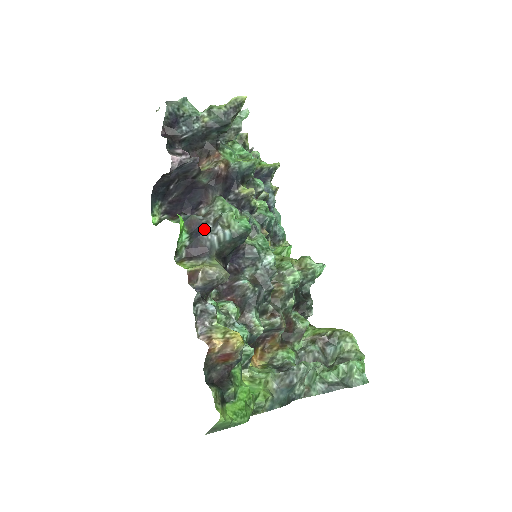
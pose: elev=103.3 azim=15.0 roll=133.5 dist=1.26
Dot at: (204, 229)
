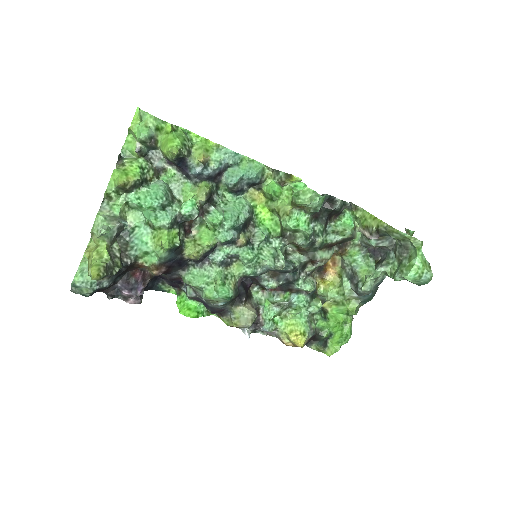
Dot at: (205, 303)
